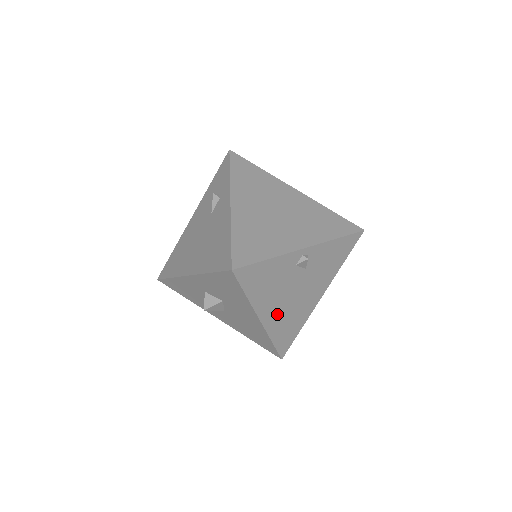
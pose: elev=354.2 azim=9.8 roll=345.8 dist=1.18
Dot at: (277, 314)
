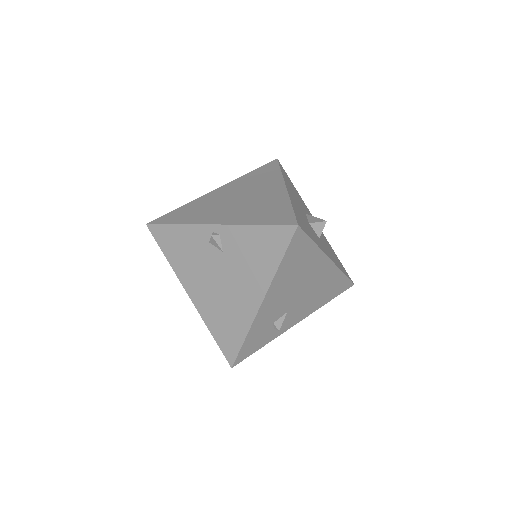
Dot at: (206, 297)
